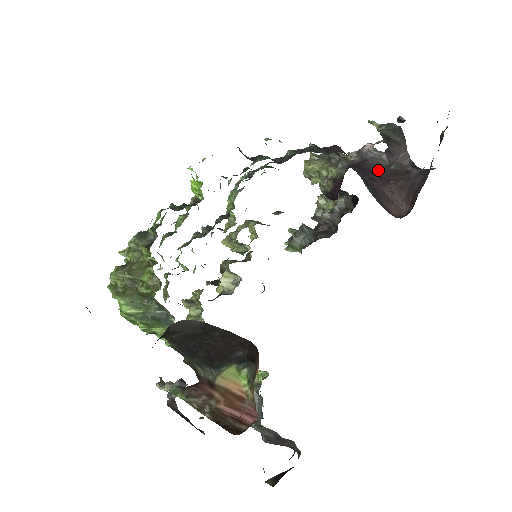
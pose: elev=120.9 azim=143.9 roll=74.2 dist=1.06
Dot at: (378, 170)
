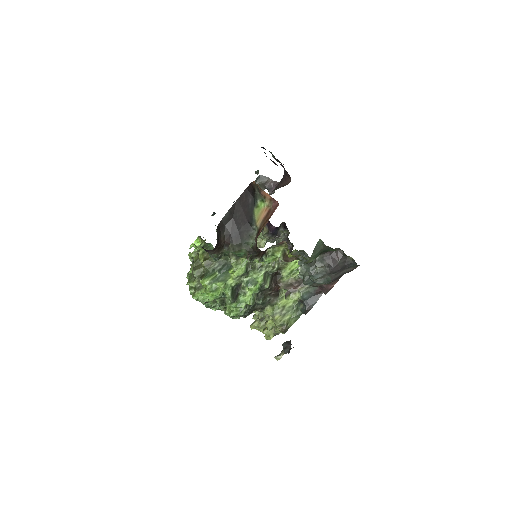
Dot at: occluded
